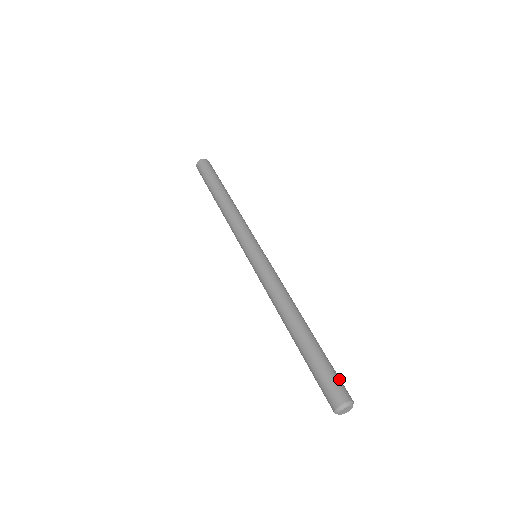
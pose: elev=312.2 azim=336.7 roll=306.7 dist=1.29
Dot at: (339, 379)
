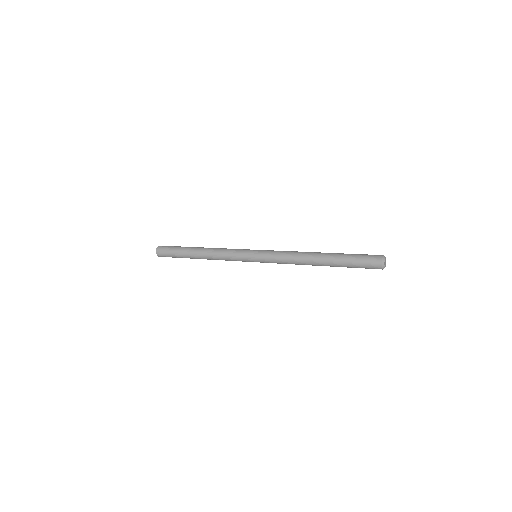
Dot at: occluded
